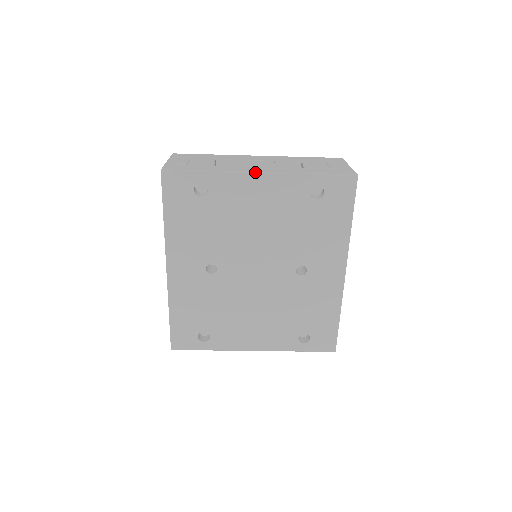
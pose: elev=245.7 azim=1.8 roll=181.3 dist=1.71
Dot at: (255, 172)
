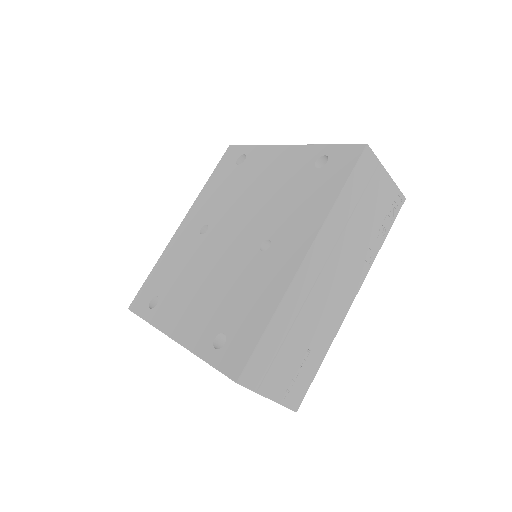
Dot at: (283, 145)
